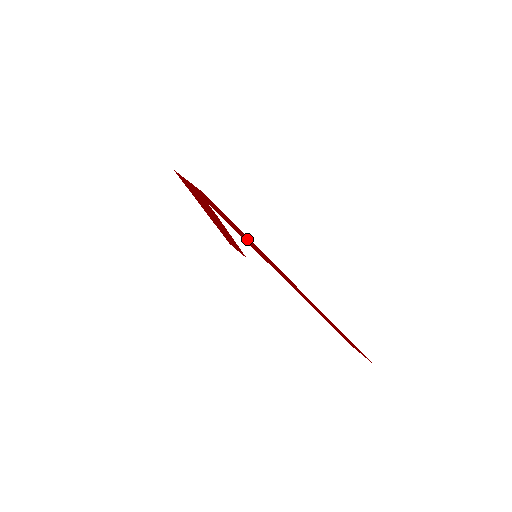
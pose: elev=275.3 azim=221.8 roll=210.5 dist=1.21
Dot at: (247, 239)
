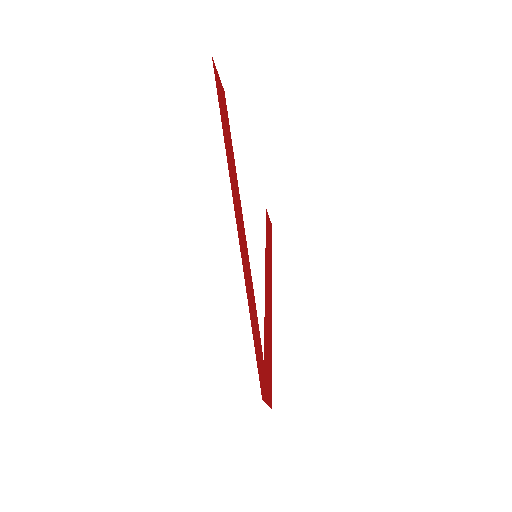
Dot at: (269, 342)
